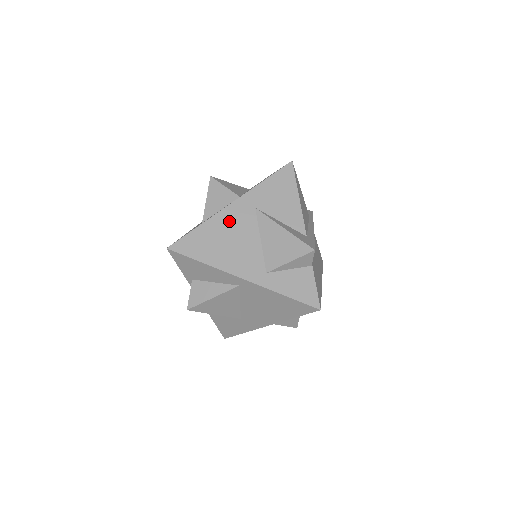
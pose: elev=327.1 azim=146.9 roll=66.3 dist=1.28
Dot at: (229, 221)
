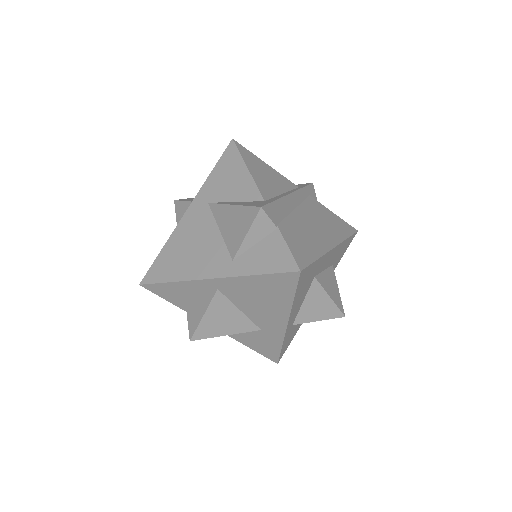
Dot at: (187, 229)
